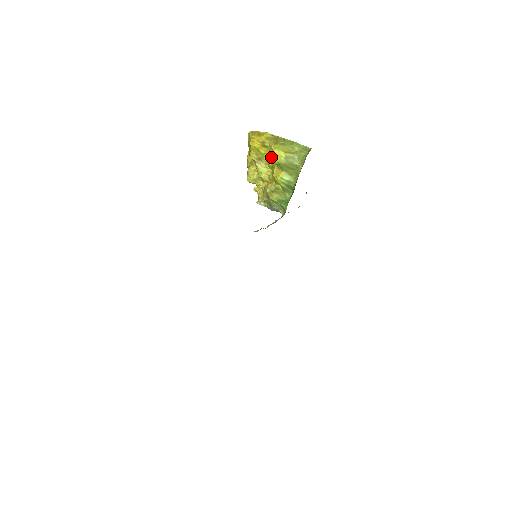
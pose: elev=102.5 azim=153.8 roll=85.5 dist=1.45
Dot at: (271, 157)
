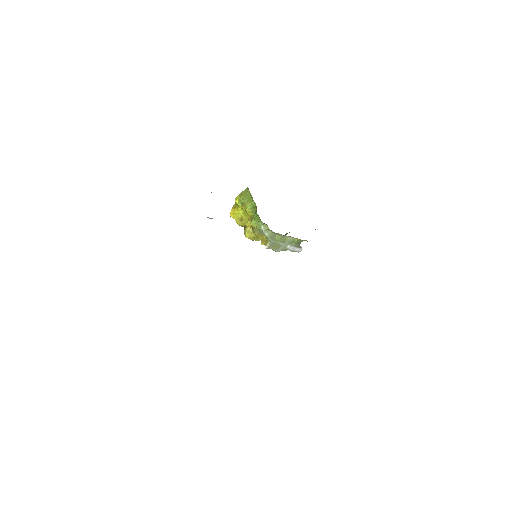
Dot at: (238, 207)
